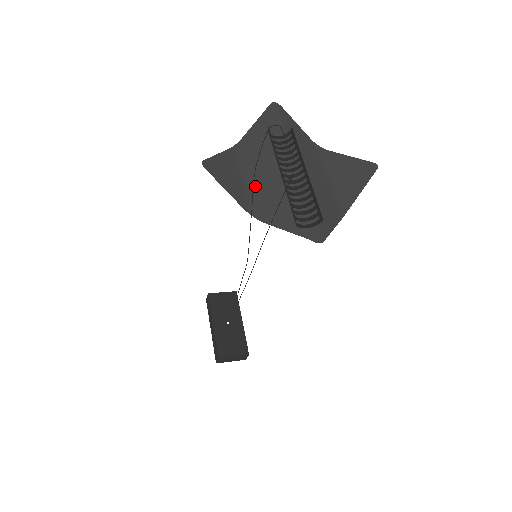
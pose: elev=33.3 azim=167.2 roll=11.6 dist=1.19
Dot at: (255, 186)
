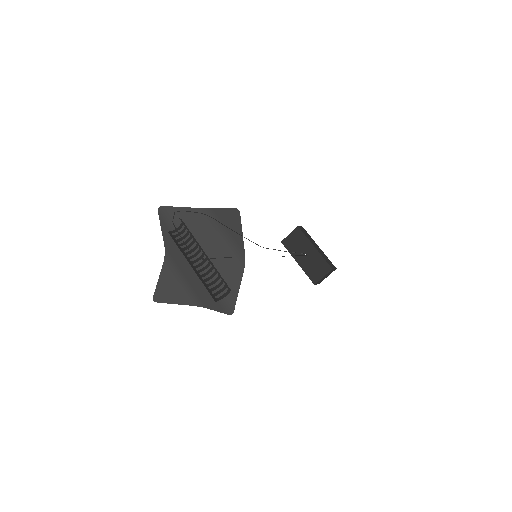
Dot at: (189, 283)
